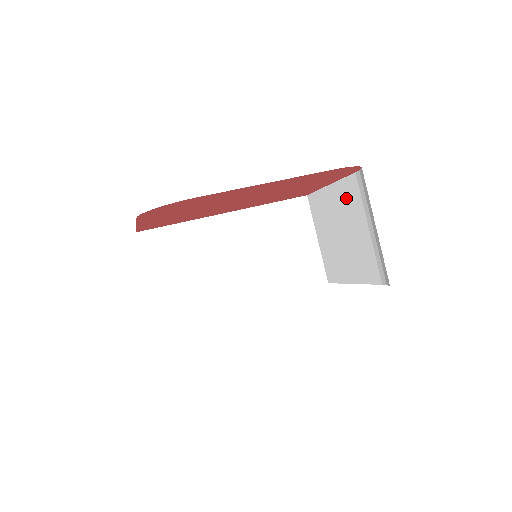
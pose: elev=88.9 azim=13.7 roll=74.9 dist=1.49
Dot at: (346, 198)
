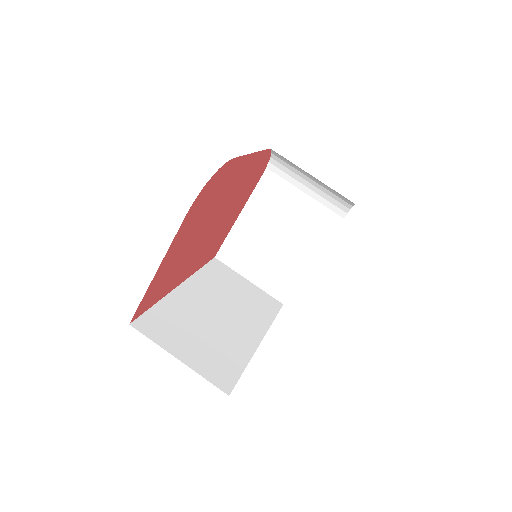
Dot at: (261, 208)
